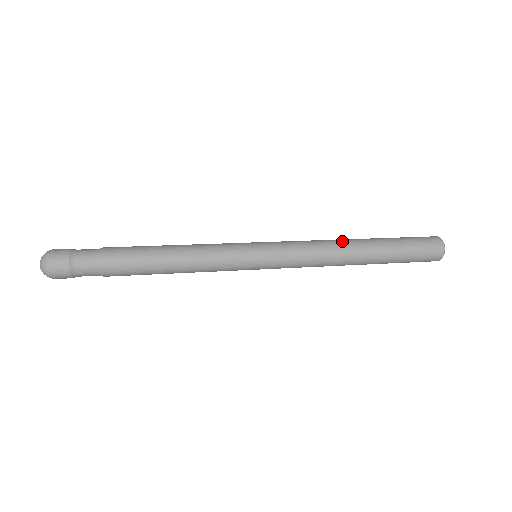
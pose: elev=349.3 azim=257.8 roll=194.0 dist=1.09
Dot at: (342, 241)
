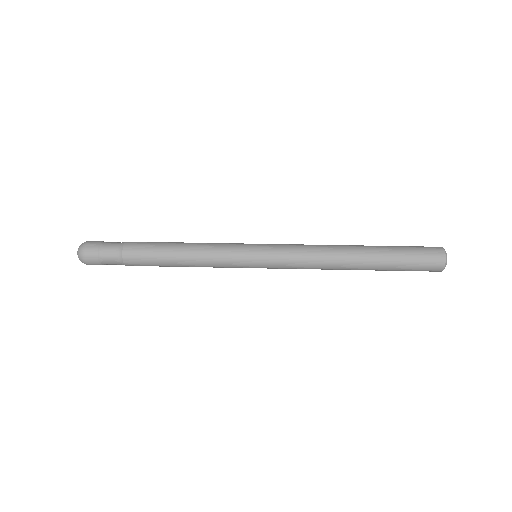
Dot at: (338, 261)
